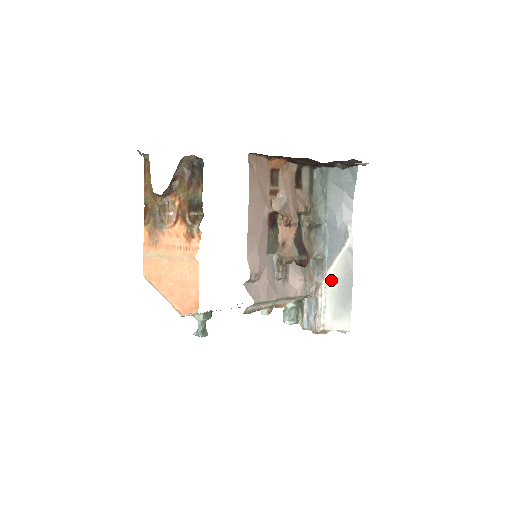
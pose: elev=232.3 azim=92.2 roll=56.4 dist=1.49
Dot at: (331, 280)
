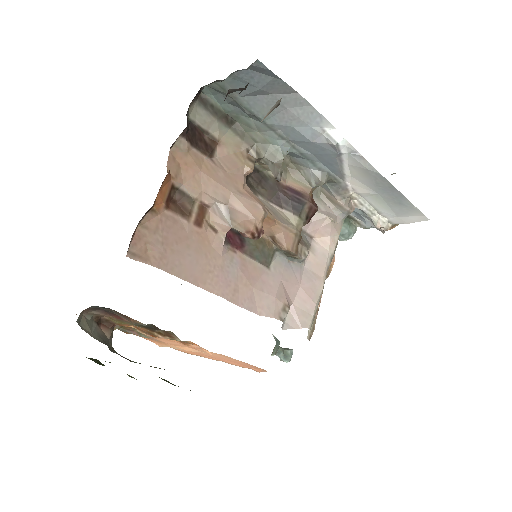
Dot at: (358, 187)
